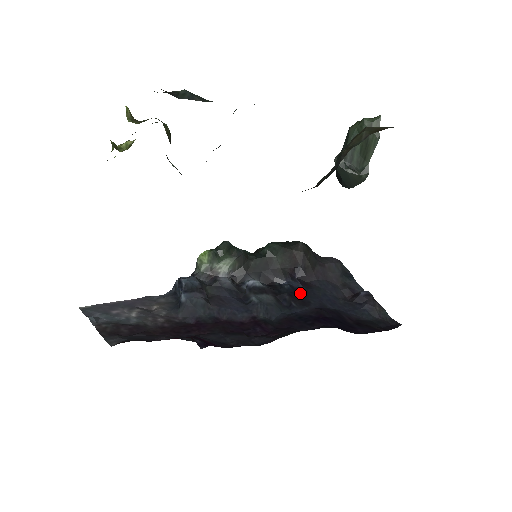
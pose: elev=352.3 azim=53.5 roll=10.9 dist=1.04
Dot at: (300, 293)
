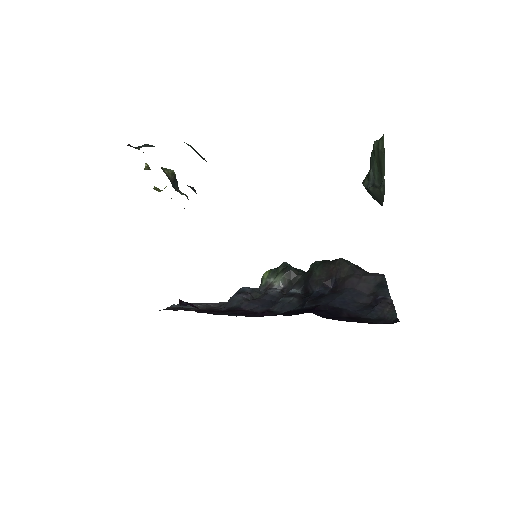
Dot at: (320, 296)
